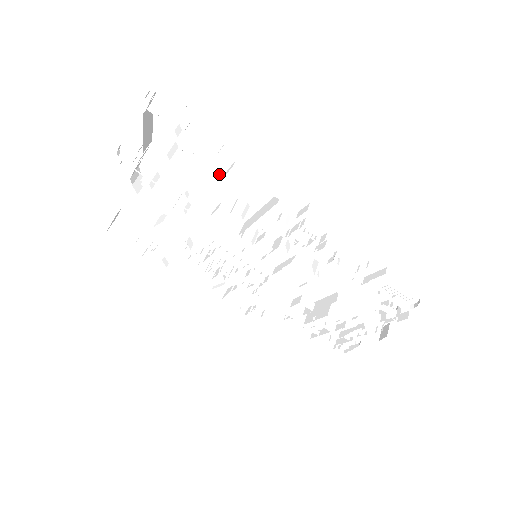
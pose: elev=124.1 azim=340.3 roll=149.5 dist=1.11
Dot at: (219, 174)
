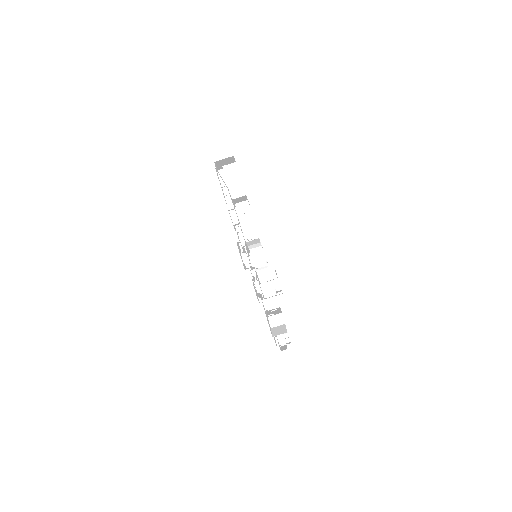
Dot at: occluded
